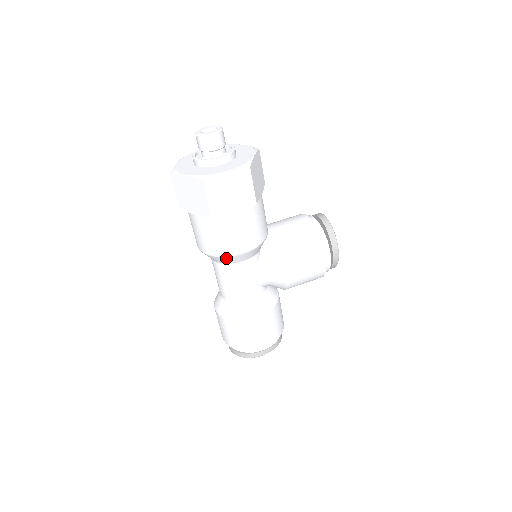
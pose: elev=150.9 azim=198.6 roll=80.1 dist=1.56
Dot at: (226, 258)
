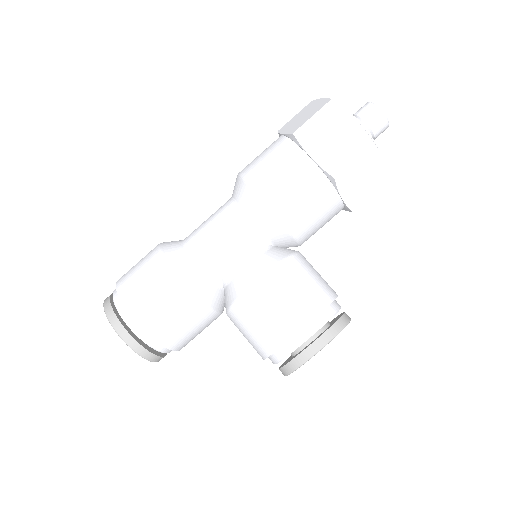
Dot at: (246, 189)
